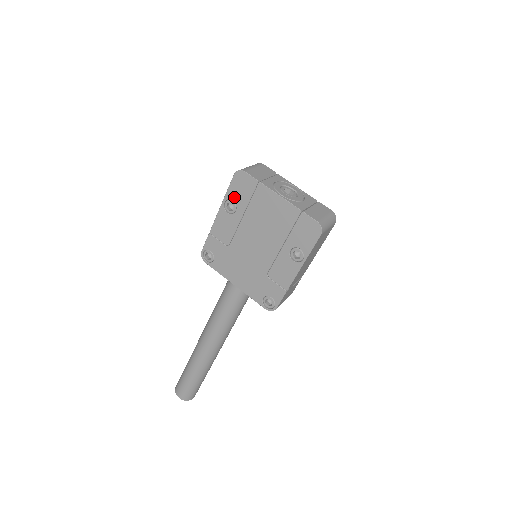
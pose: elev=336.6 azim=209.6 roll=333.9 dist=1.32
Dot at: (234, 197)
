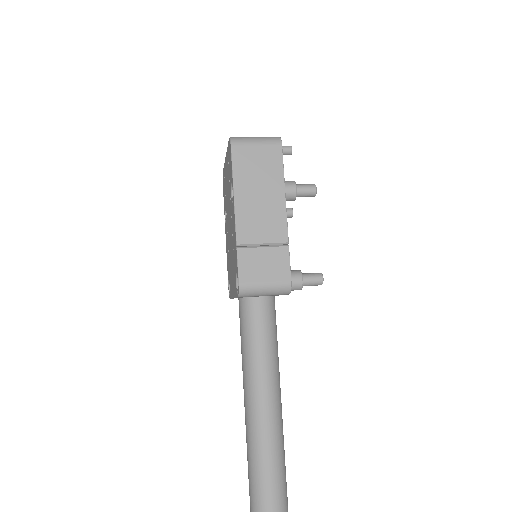
Dot at: (224, 202)
